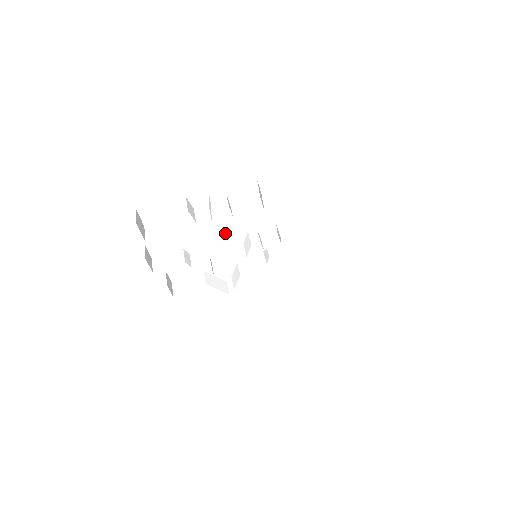
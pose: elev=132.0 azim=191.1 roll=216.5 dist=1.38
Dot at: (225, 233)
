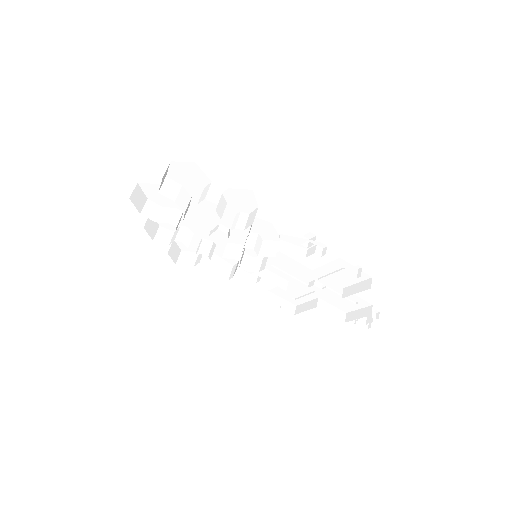
Dot at: (226, 226)
